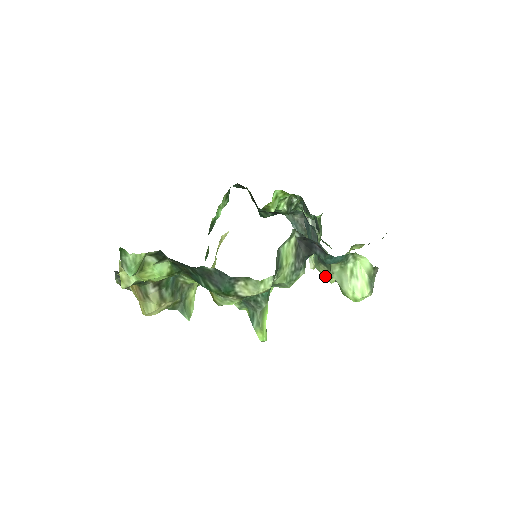
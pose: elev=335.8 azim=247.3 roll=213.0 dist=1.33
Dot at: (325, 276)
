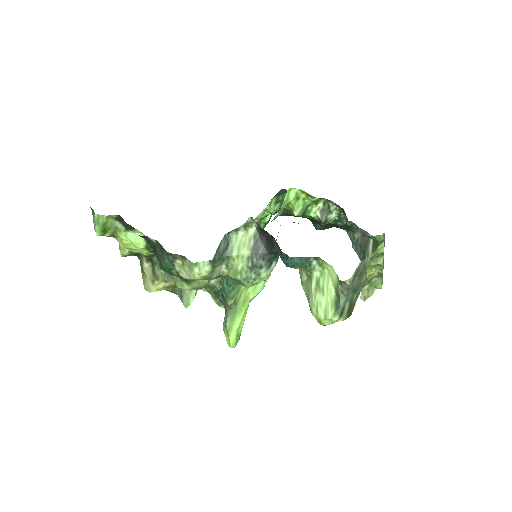
Dot at: occluded
